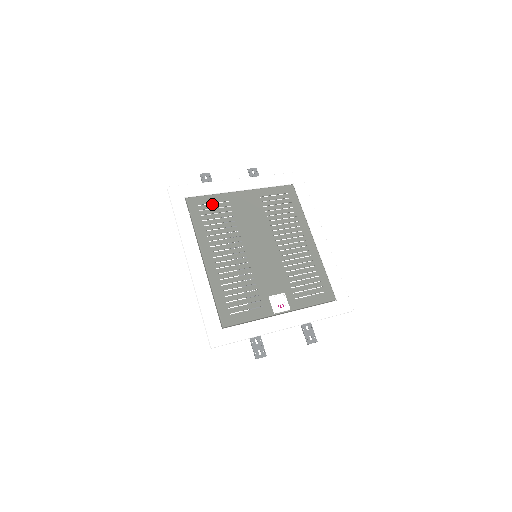
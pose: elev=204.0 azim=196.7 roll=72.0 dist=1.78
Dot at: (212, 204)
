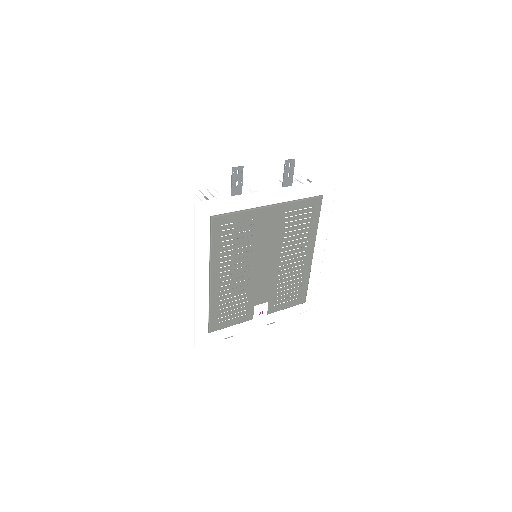
Dot at: (236, 223)
